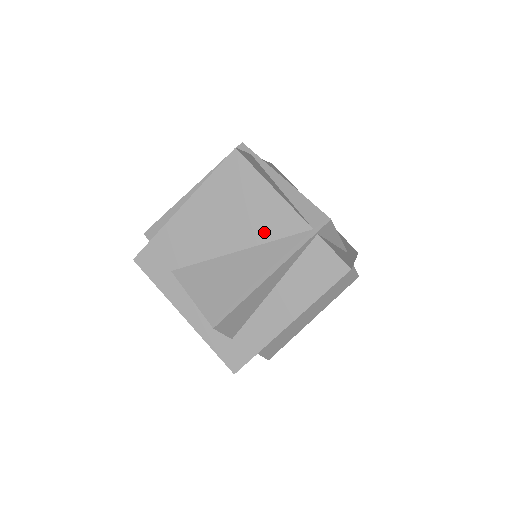
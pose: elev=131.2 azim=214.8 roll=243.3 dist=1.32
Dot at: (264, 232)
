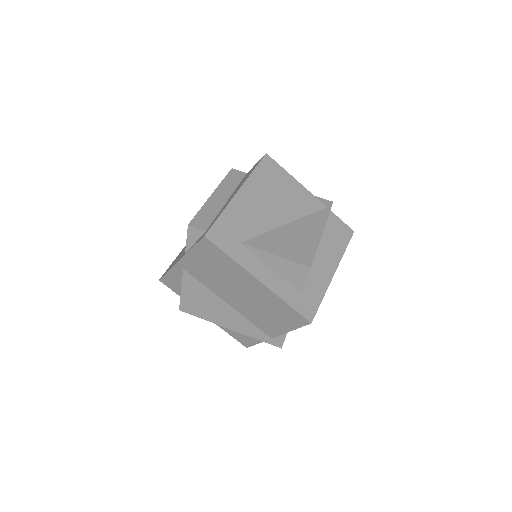
Dot at: (300, 210)
